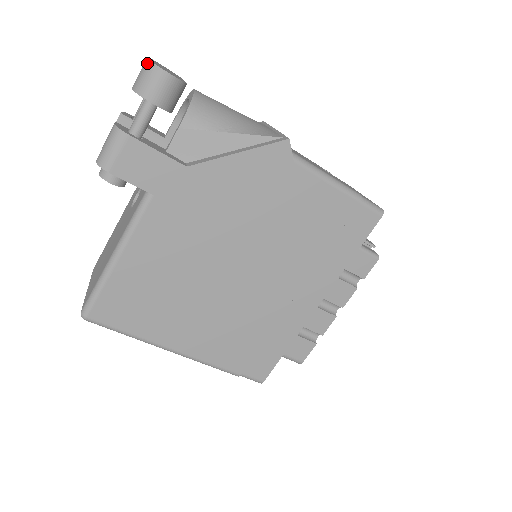
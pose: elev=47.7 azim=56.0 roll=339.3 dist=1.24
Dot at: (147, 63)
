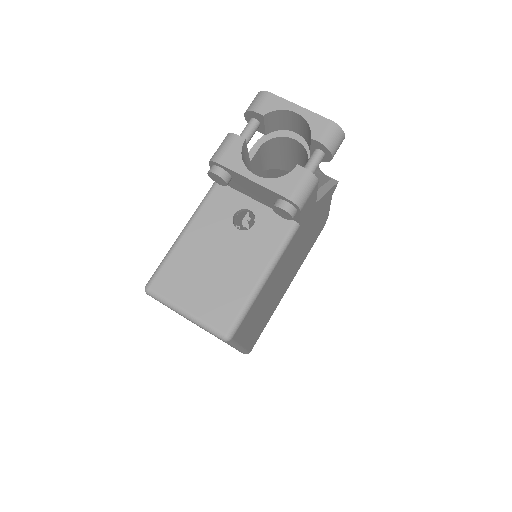
Dot at: (337, 127)
